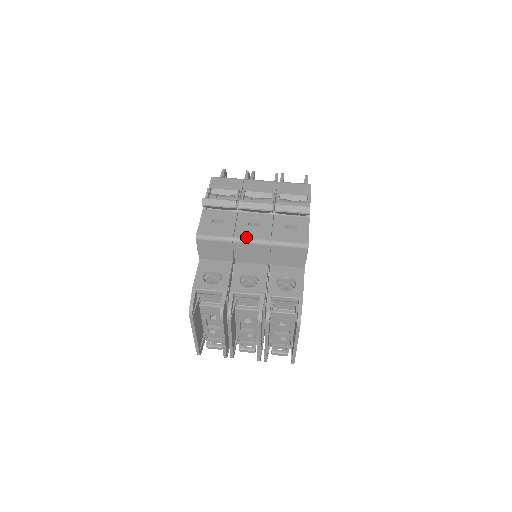
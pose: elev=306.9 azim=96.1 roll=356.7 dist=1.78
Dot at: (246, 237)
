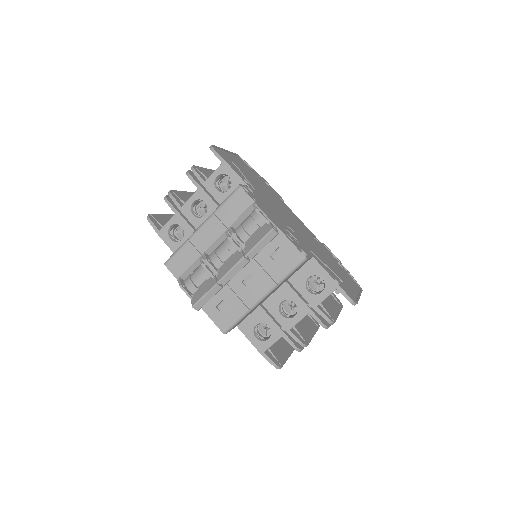
Dot at: (256, 299)
